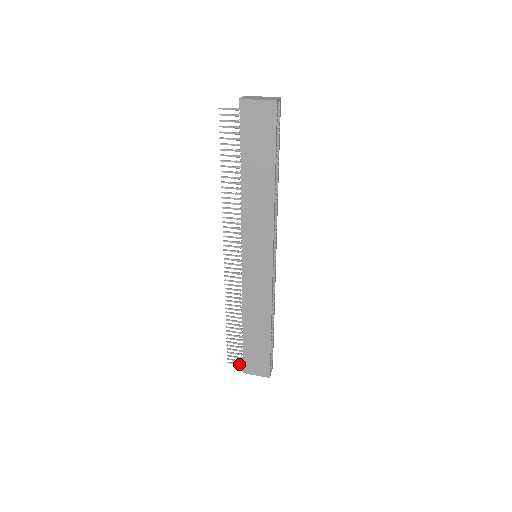
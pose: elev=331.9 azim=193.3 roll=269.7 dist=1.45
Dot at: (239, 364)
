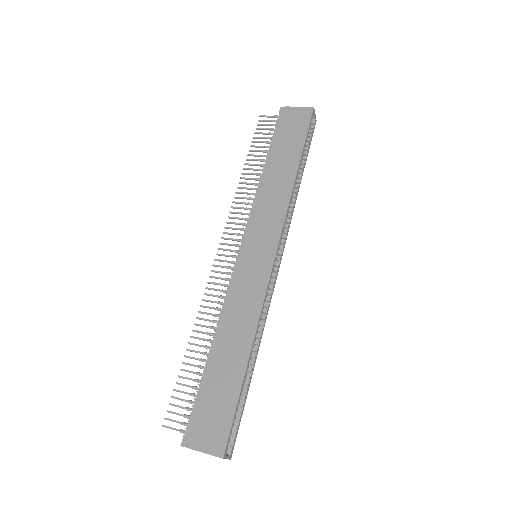
Dot at: (180, 429)
